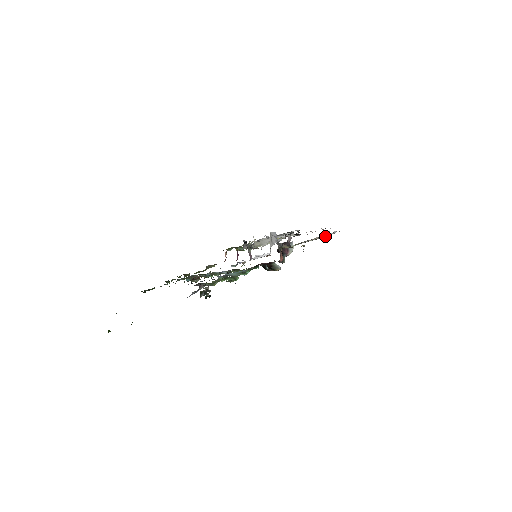
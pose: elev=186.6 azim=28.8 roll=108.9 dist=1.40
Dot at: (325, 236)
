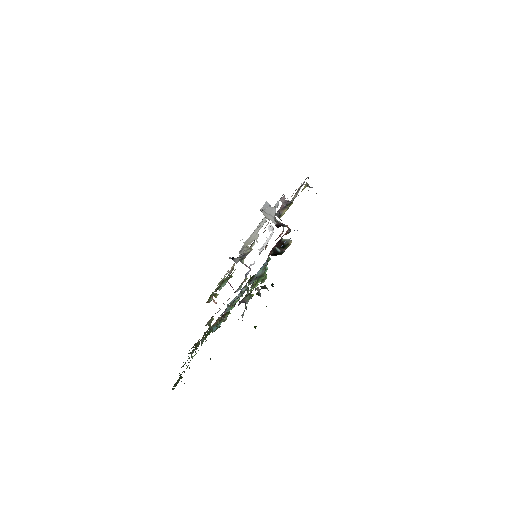
Dot at: occluded
